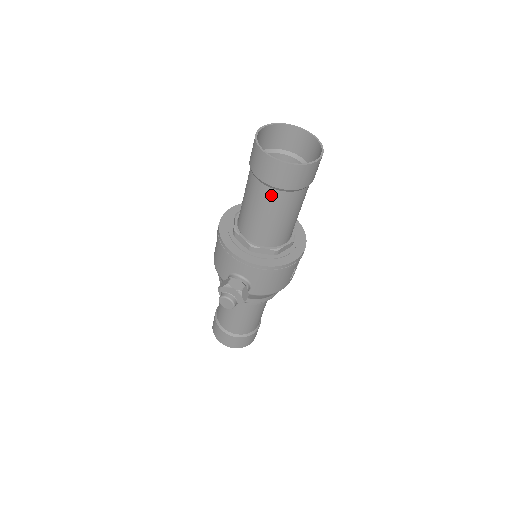
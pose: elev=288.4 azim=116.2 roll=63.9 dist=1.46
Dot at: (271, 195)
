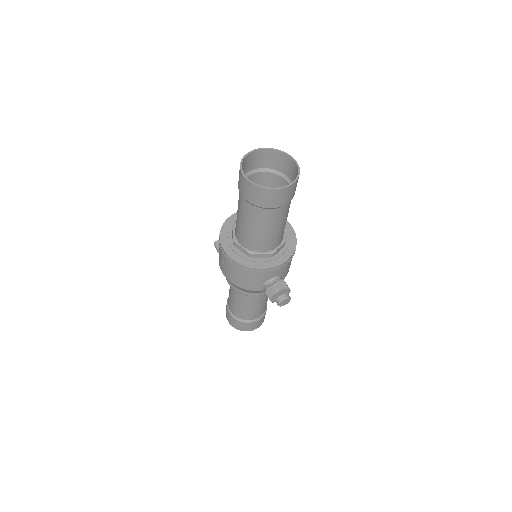
Dot at: (281, 211)
